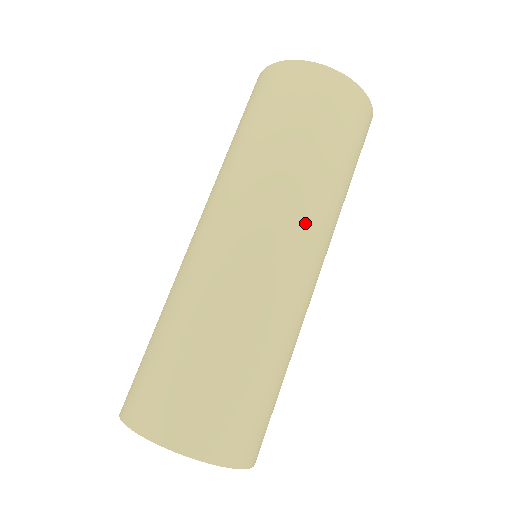
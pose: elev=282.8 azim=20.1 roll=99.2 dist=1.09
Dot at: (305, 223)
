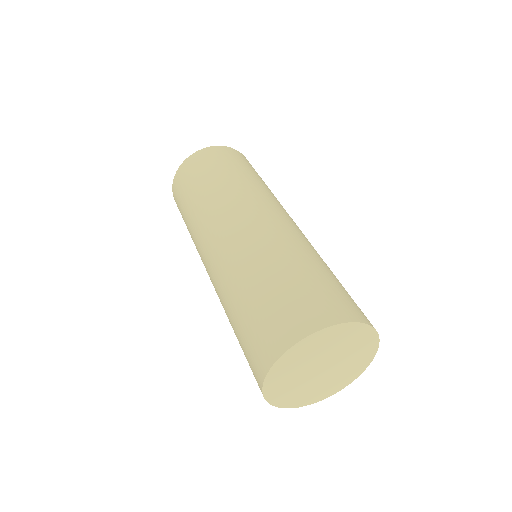
Dot at: (254, 200)
